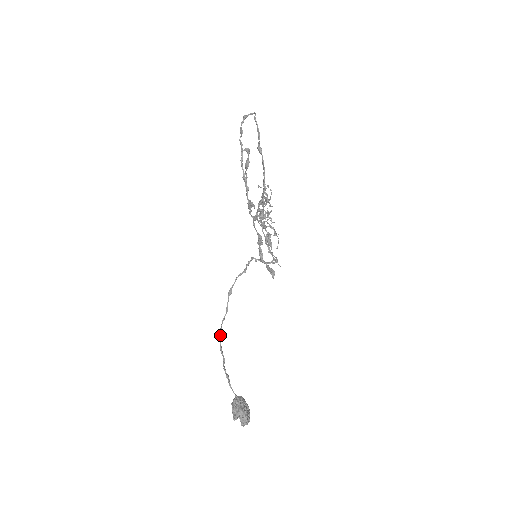
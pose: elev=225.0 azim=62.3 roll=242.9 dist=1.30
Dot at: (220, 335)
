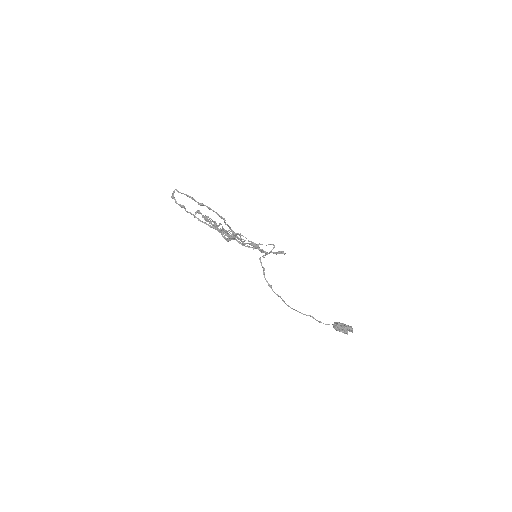
Dot at: occluded
